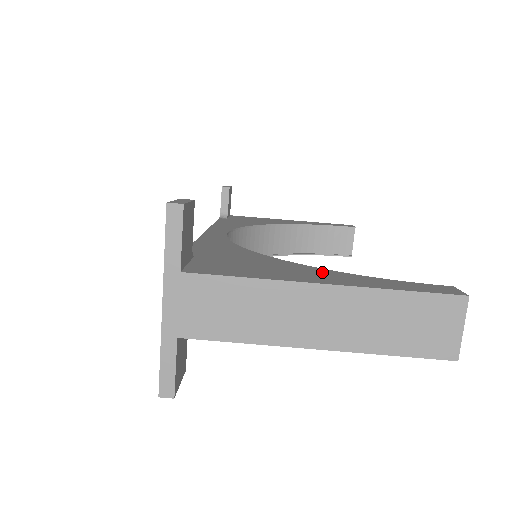
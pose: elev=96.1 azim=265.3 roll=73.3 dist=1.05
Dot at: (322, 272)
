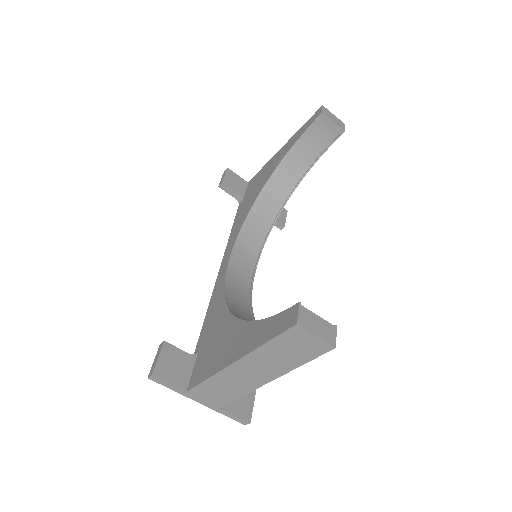
Dot at: (242, 332)
